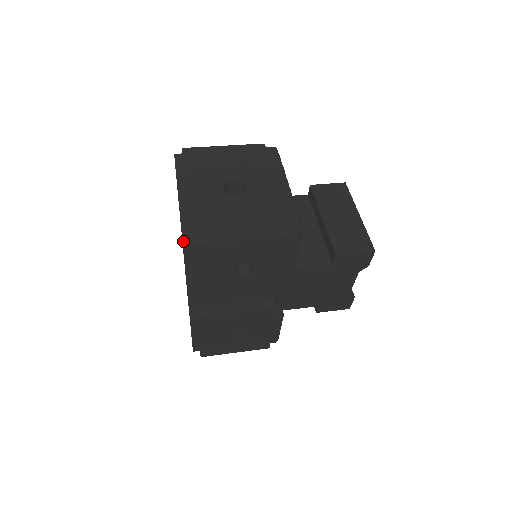
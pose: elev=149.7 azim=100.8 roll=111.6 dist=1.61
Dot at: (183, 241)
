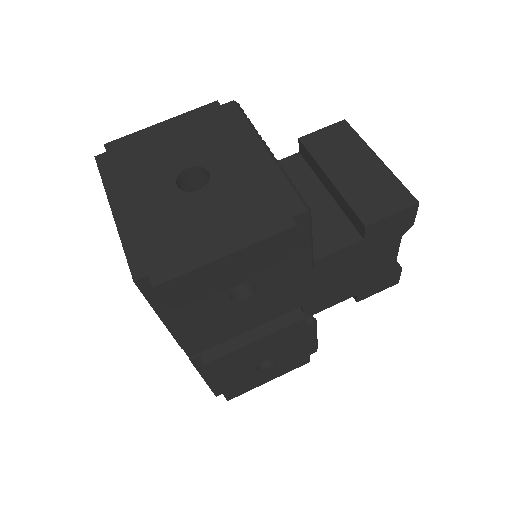
Dot at: (137, 285)
